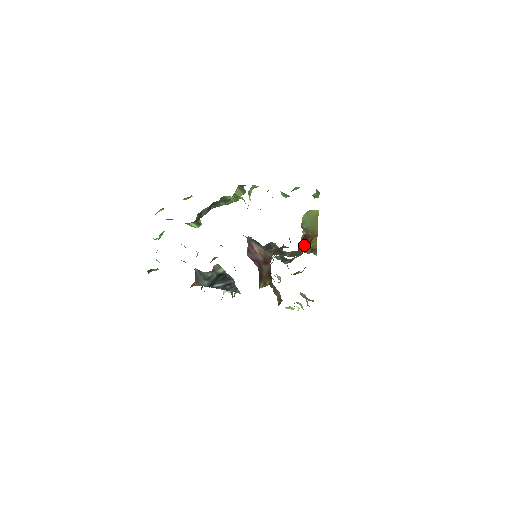
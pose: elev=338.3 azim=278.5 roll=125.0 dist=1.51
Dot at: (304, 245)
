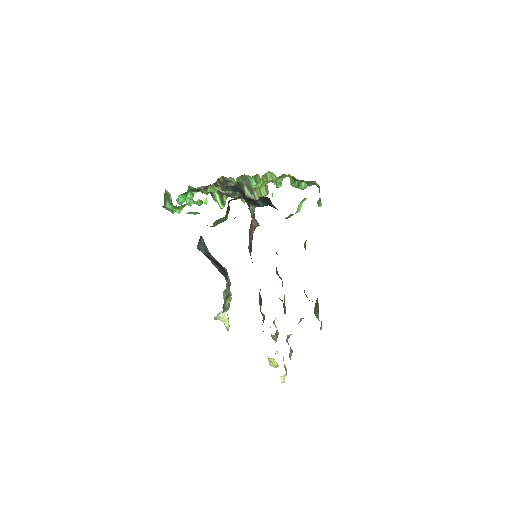
Dot at: occluded
